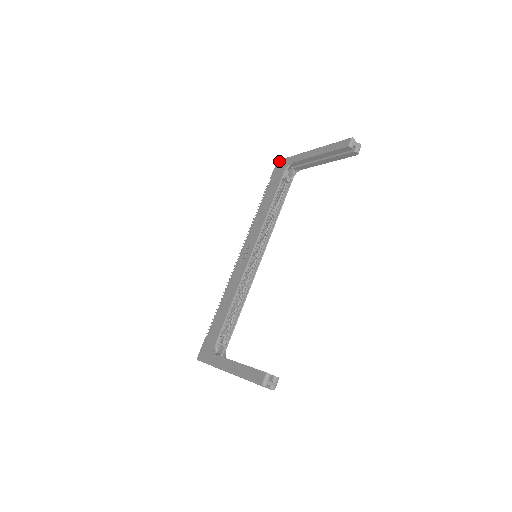
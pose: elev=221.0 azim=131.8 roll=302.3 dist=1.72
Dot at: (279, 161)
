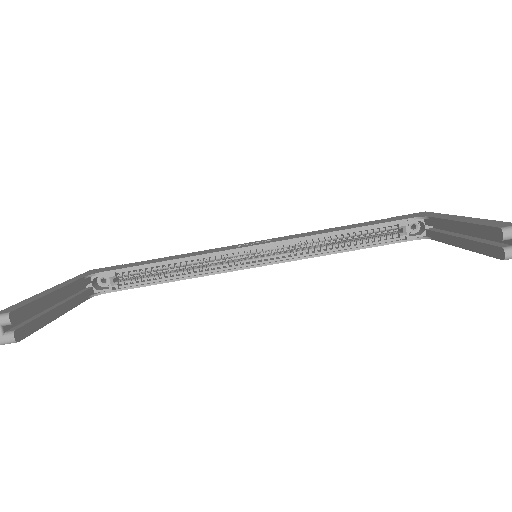
Dot at: occluded
